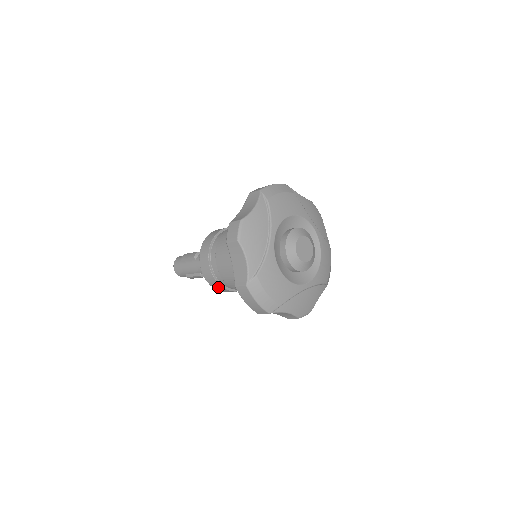
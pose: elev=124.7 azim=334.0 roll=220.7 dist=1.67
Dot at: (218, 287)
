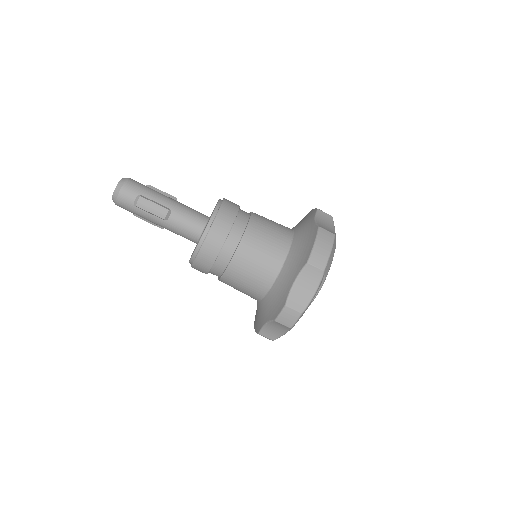
Dot at: occluded
